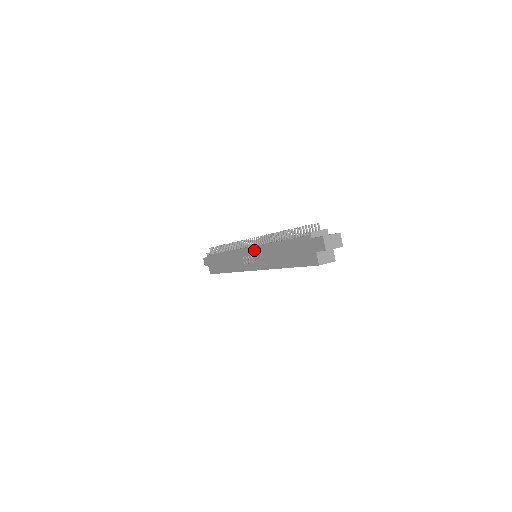
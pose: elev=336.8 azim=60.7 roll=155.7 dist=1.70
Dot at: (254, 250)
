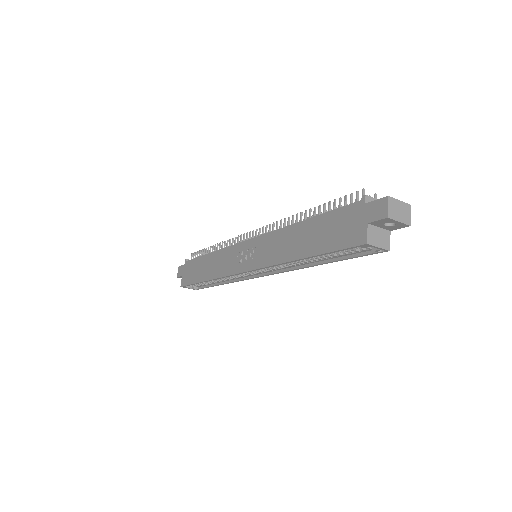
Dot at: (258, 241)
